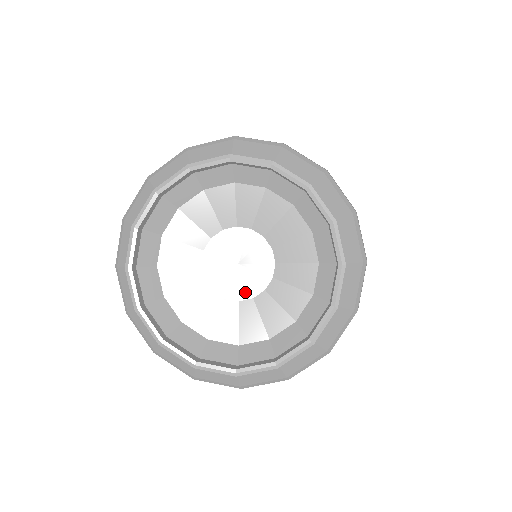
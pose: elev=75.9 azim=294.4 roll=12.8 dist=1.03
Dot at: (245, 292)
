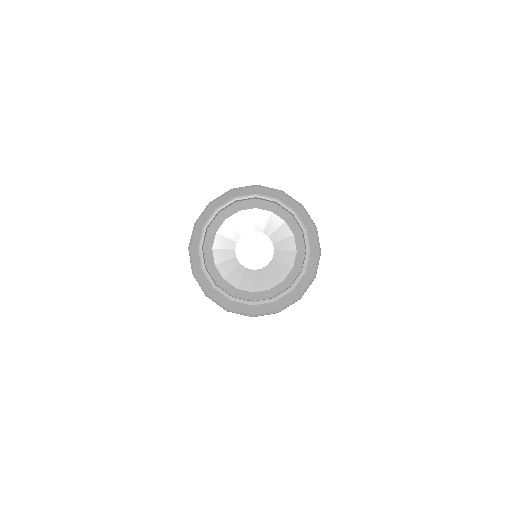
Dot at: (246, 263)
